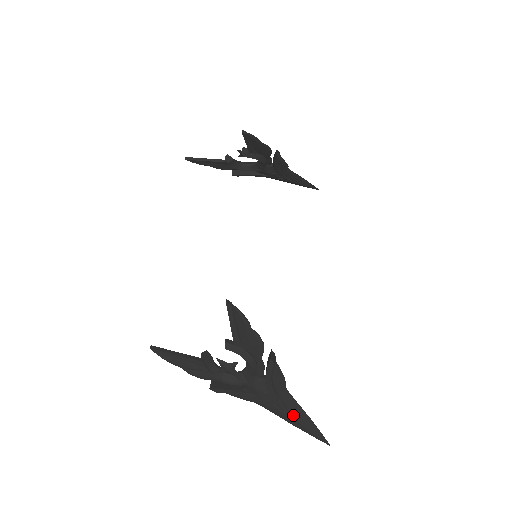
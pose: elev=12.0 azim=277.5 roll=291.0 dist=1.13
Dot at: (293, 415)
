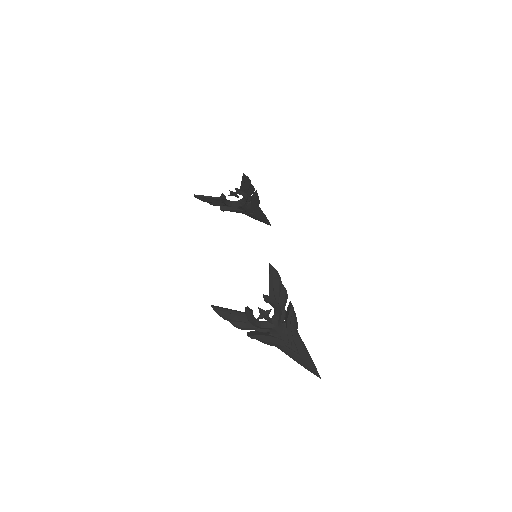
Dot at: (300, 352)
